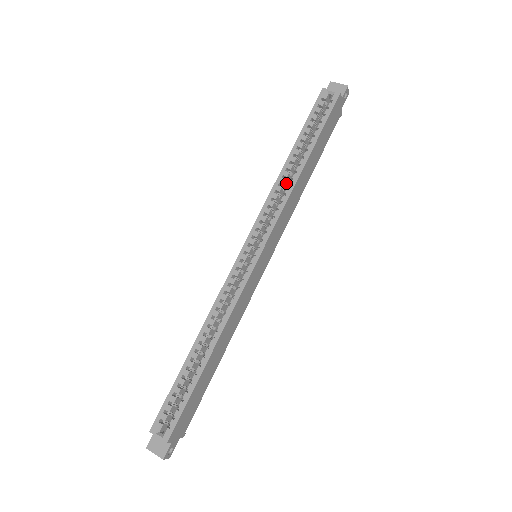
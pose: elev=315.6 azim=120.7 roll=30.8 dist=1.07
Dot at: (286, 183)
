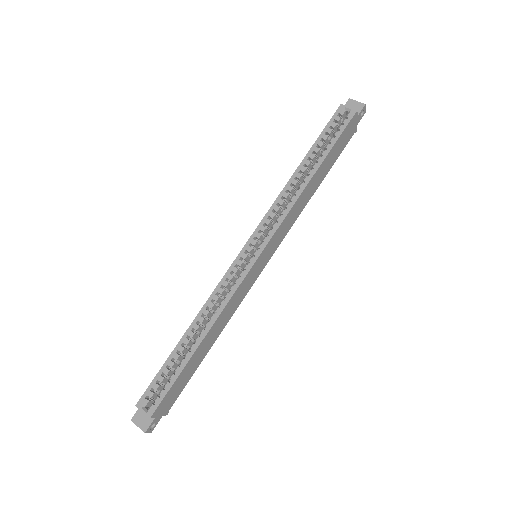
Dot at: (293, 191)
